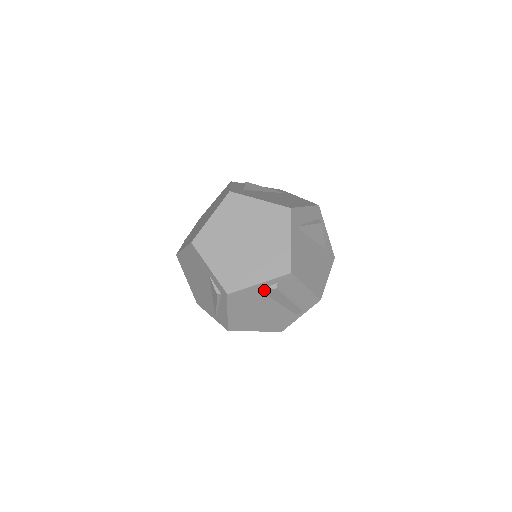
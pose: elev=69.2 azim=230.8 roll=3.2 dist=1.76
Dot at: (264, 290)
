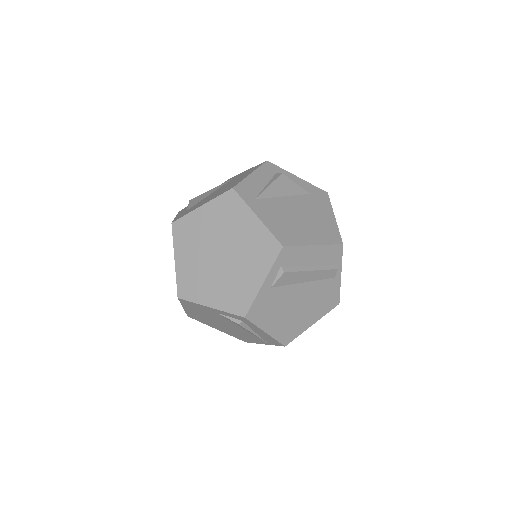
Dot at: (275, 284)
